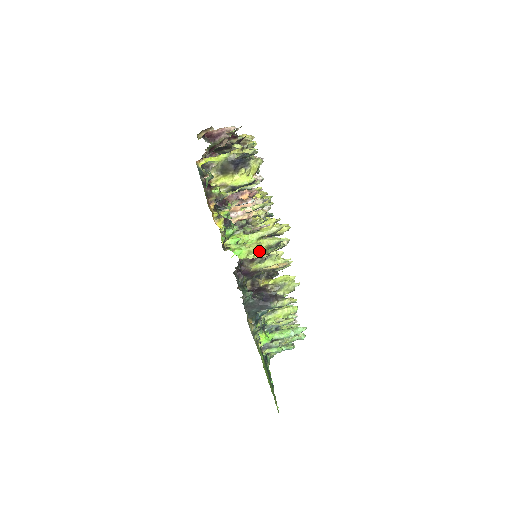
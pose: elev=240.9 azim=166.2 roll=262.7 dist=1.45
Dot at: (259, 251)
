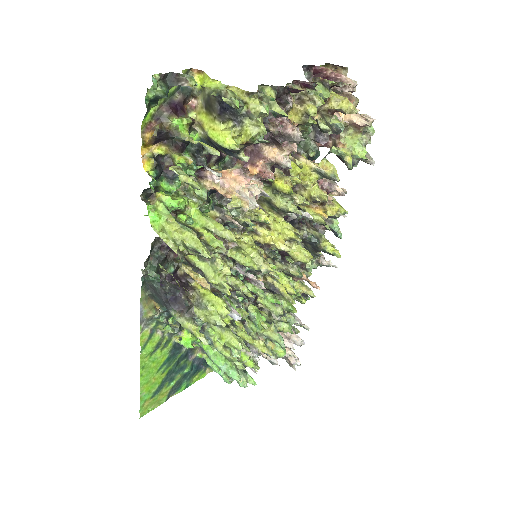
Dot at: (173, 238)
